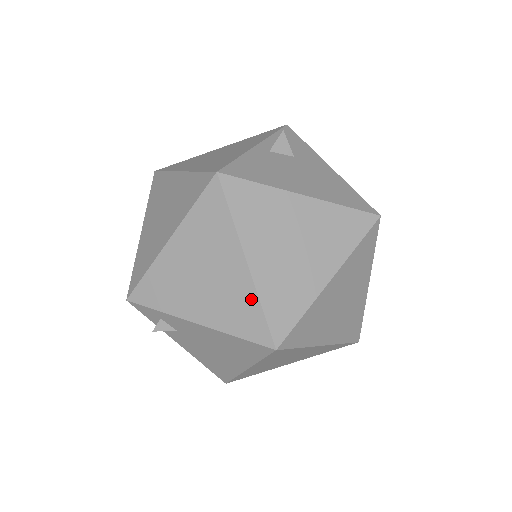
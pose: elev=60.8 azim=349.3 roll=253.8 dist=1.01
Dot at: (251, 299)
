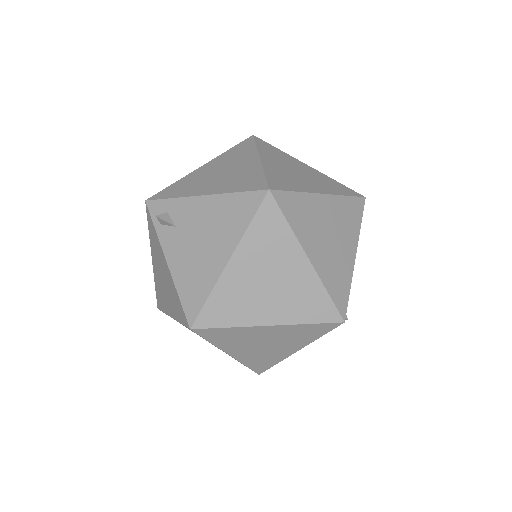
Dot at: (257, 172)
